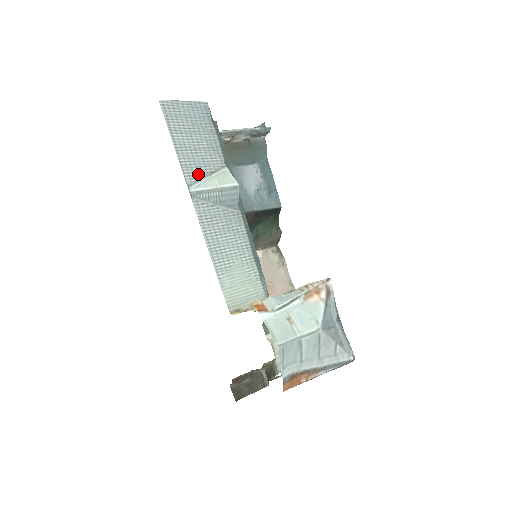
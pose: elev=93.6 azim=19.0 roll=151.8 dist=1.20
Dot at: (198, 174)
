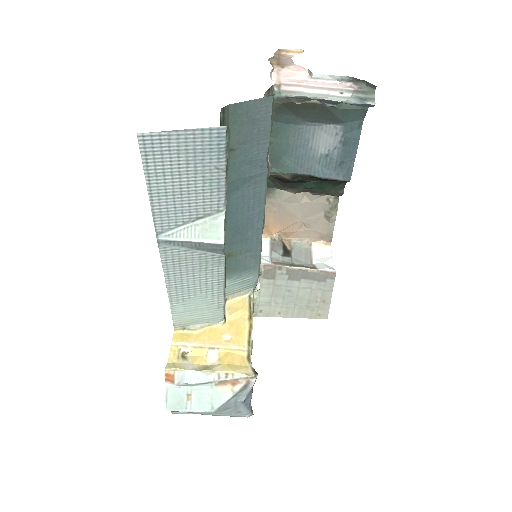
Dot at: (176, 221)
